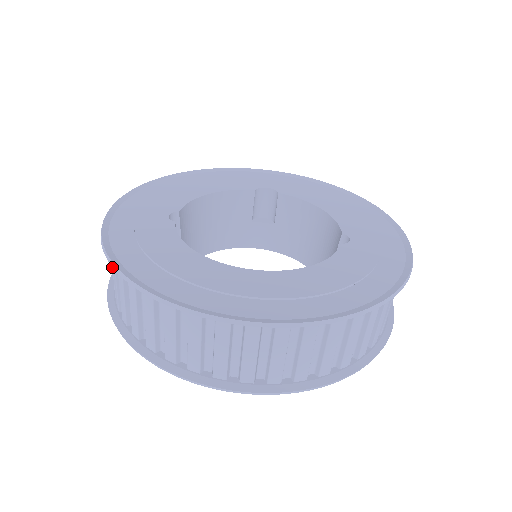
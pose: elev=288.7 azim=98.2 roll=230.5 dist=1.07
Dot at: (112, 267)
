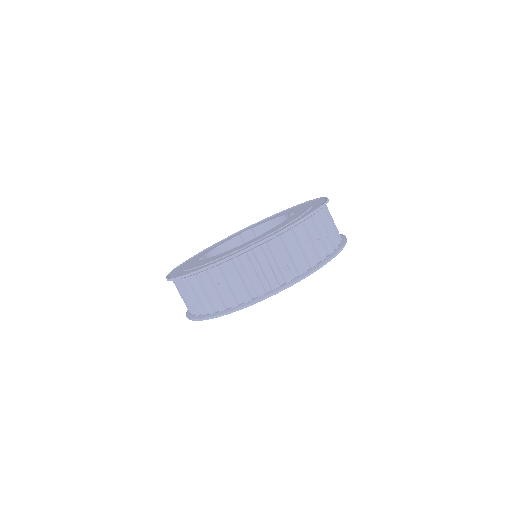
Dot at: (182, 296)
